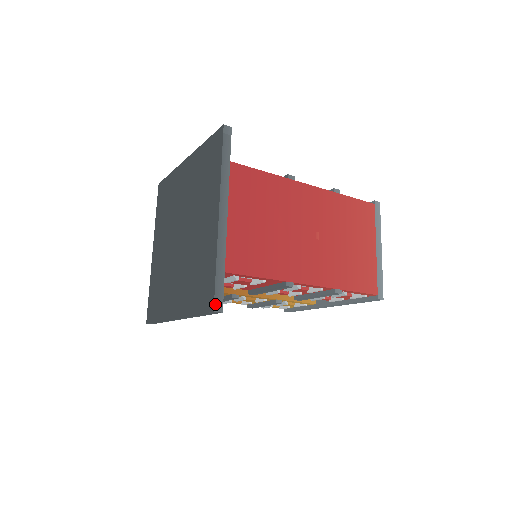
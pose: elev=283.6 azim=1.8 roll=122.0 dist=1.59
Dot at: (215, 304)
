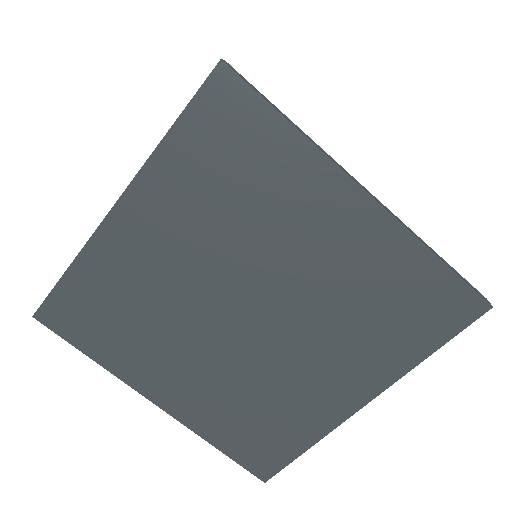
Dot at: (272, 476)
